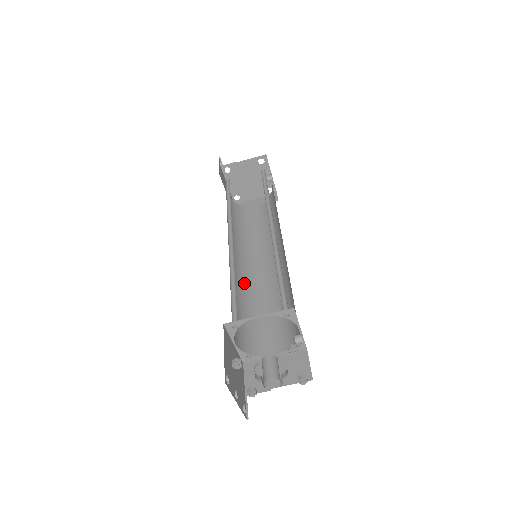
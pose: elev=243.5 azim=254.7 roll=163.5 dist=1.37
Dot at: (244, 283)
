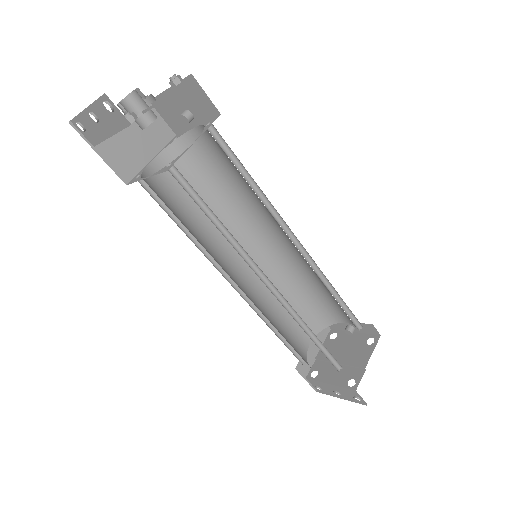
Dot at: (247, 260)
